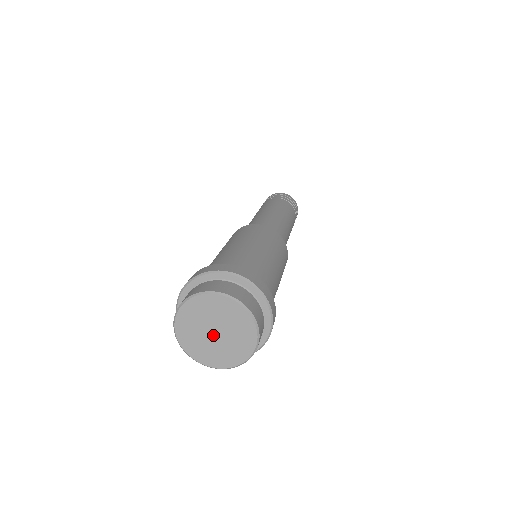
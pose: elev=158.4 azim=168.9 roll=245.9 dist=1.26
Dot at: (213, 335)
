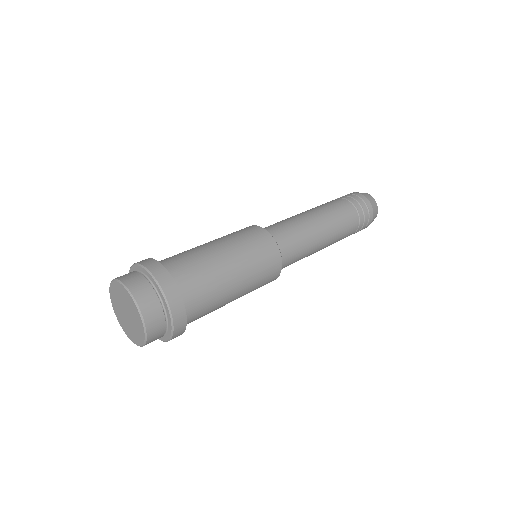
Dot at: (125, 312)
